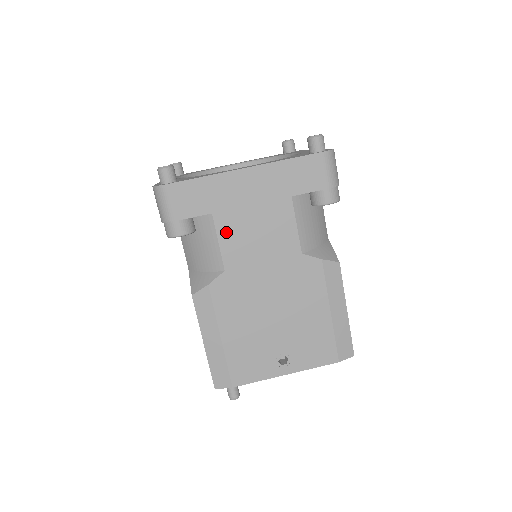
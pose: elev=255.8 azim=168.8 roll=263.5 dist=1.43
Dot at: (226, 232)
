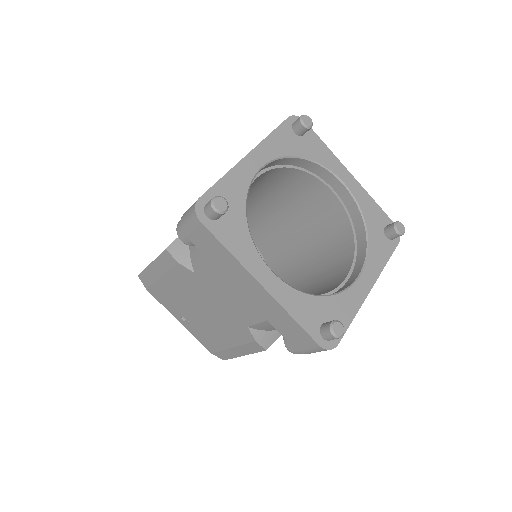
Dot at: (217, 270)
